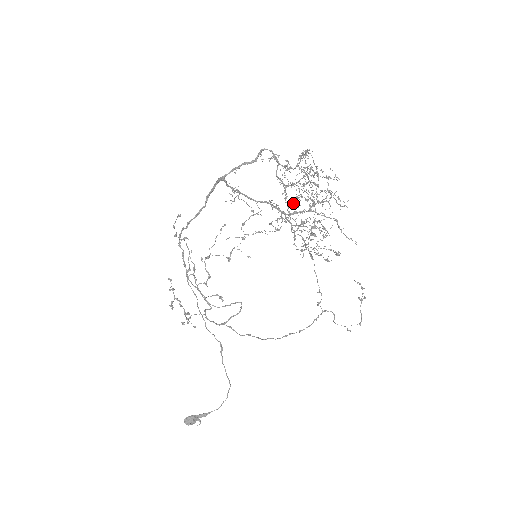
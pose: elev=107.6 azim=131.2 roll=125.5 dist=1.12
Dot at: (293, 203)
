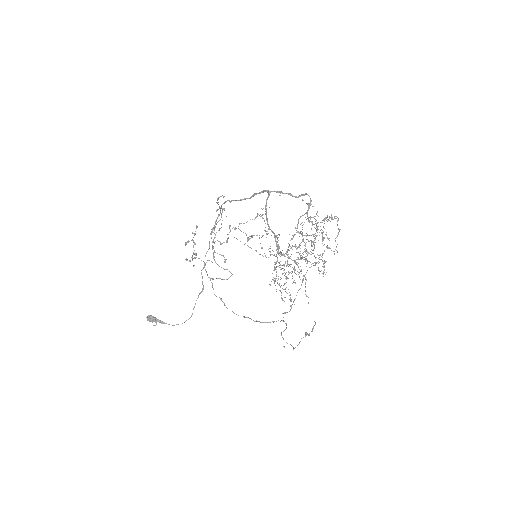
Dot at: occluded
